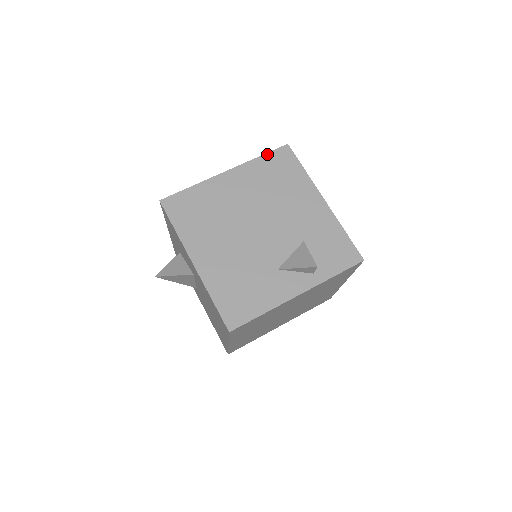
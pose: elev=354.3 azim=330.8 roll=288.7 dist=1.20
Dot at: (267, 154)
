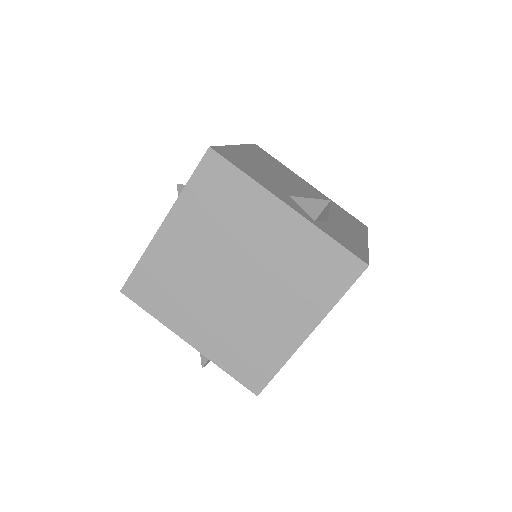
Dot at: (347, 212)
